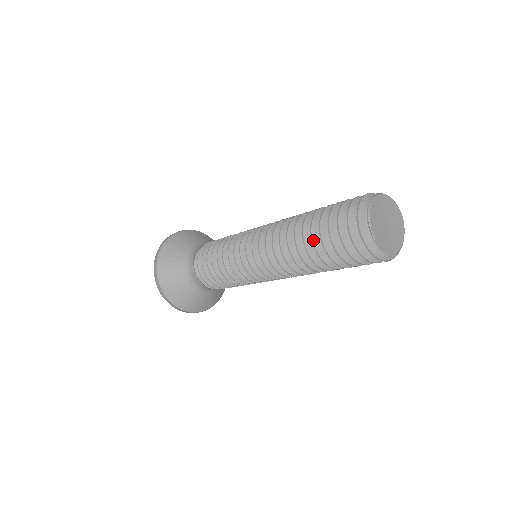
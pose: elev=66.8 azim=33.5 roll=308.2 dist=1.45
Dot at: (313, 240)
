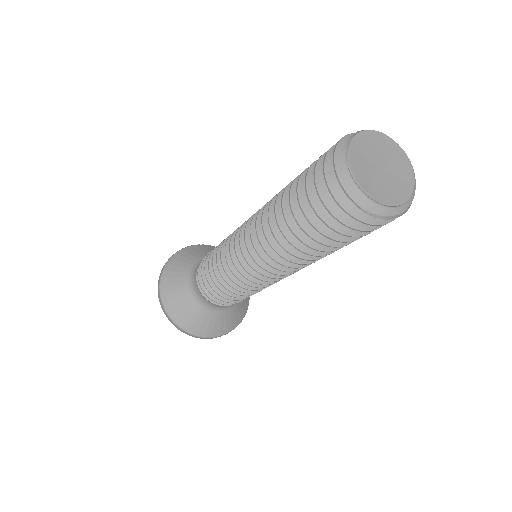
Dot at: (292, 207)
